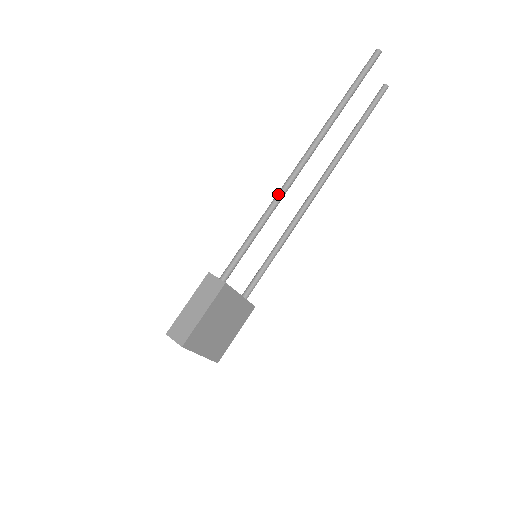
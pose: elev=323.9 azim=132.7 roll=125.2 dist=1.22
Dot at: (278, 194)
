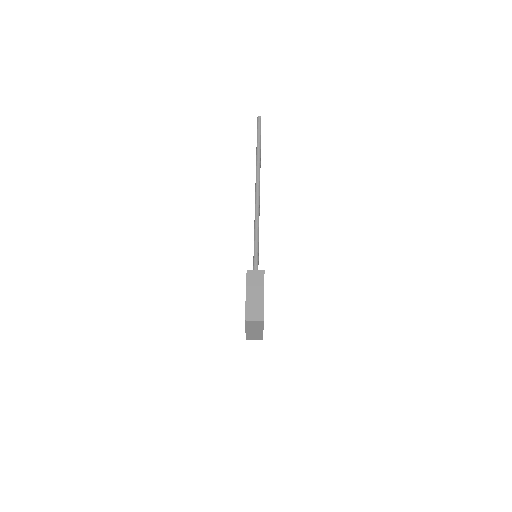
Dot at: (257, 210)
